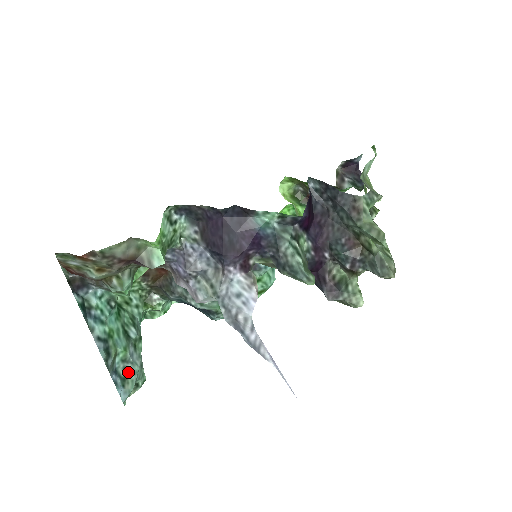
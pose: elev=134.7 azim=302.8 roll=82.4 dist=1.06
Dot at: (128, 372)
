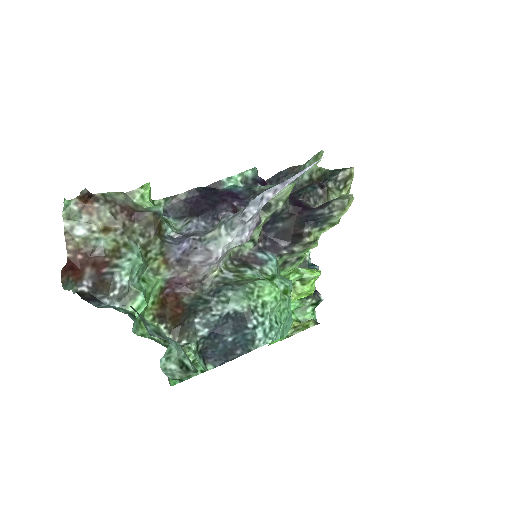
Dot at: occluded
